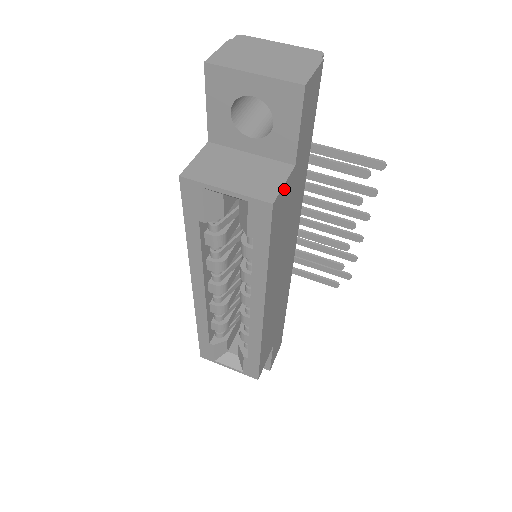
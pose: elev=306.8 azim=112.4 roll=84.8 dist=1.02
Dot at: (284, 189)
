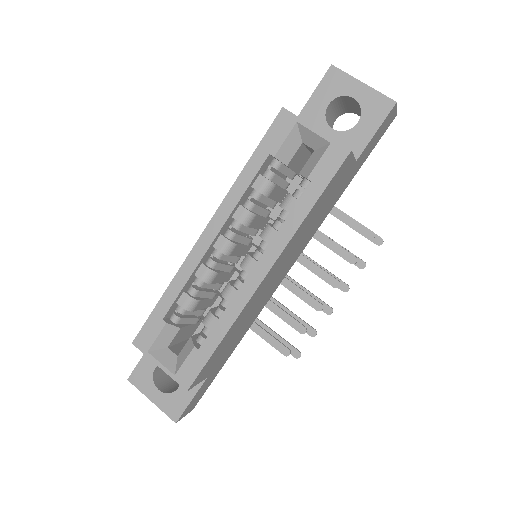
Dot at: (350, 161)
